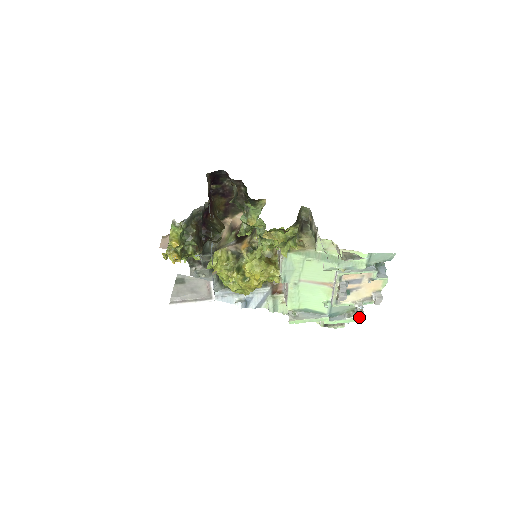
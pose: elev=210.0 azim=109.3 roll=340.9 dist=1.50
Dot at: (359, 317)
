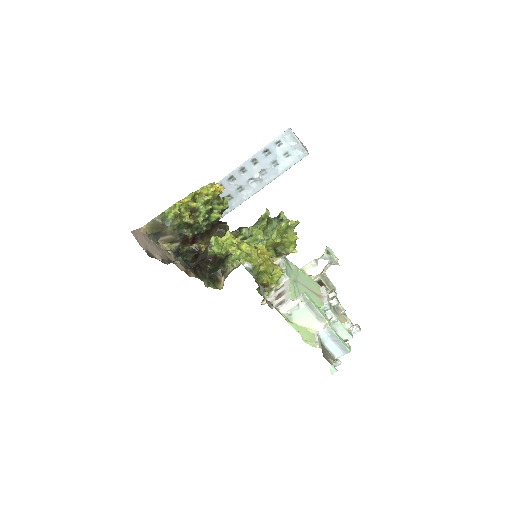
Dot at: (349, 347)
